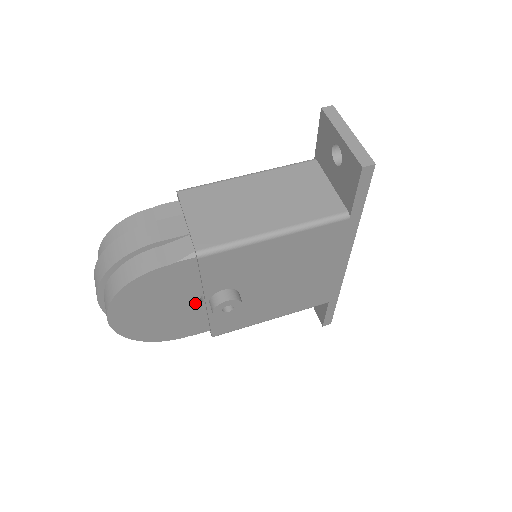
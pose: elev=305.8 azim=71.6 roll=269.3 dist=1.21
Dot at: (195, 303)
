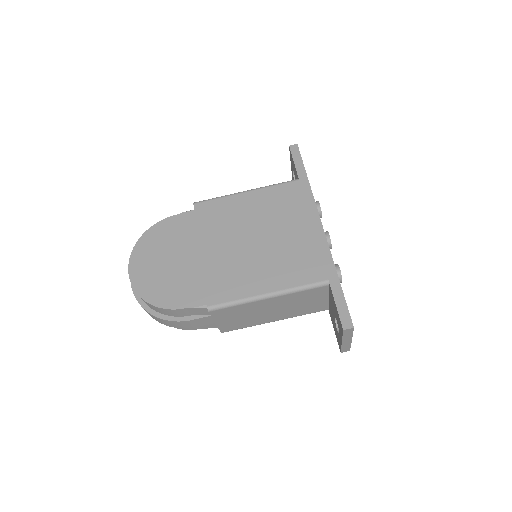
Dot at: occluded
